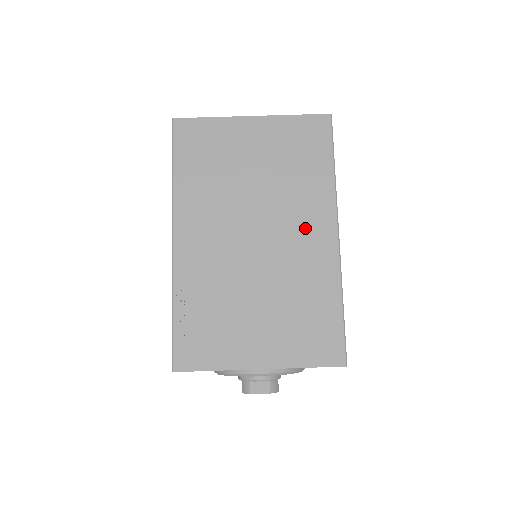
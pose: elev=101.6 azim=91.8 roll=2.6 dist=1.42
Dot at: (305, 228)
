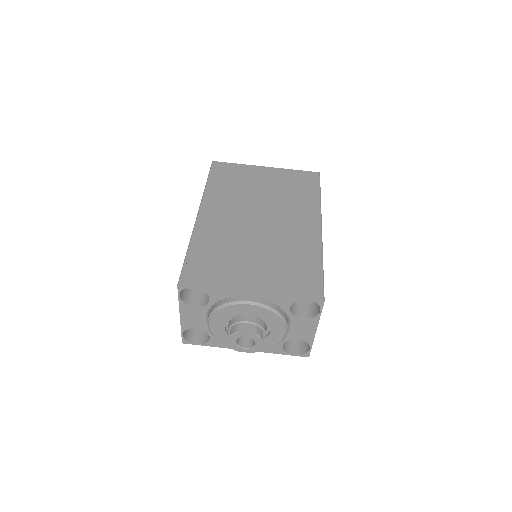
Dot at: (297, 220)
